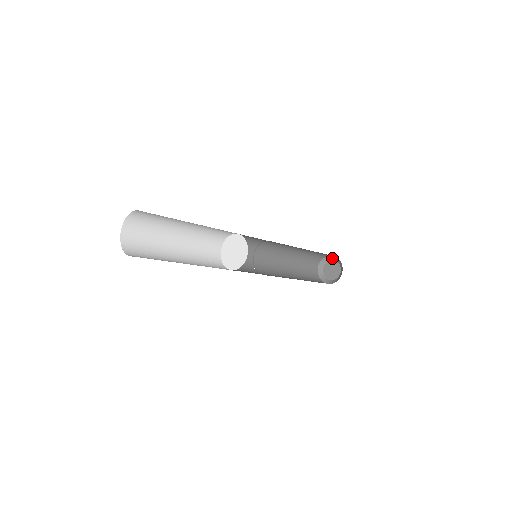
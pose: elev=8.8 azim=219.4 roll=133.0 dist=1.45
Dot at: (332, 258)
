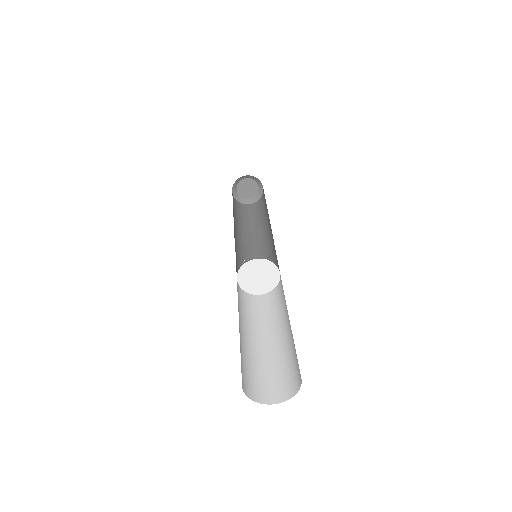
Dot at: (239, 180)
